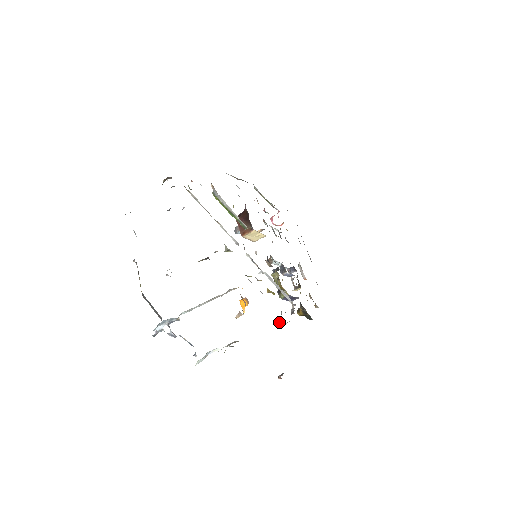
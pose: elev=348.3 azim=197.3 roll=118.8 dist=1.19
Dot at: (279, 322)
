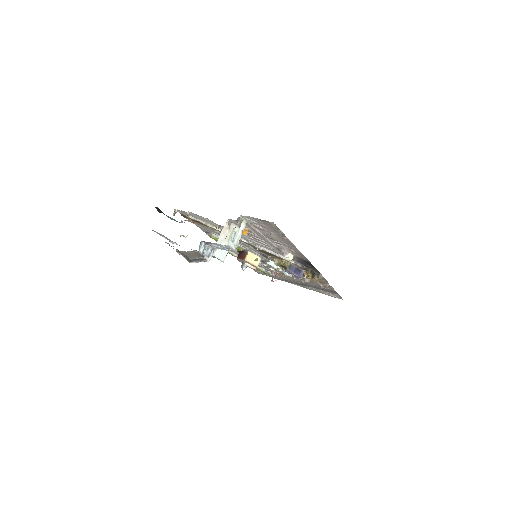
Dot at: (284, 256)
